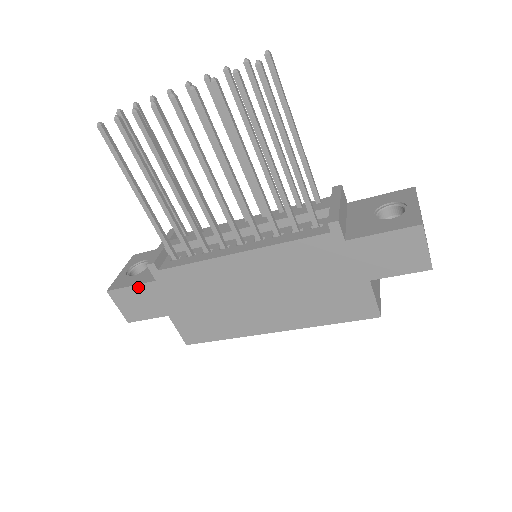
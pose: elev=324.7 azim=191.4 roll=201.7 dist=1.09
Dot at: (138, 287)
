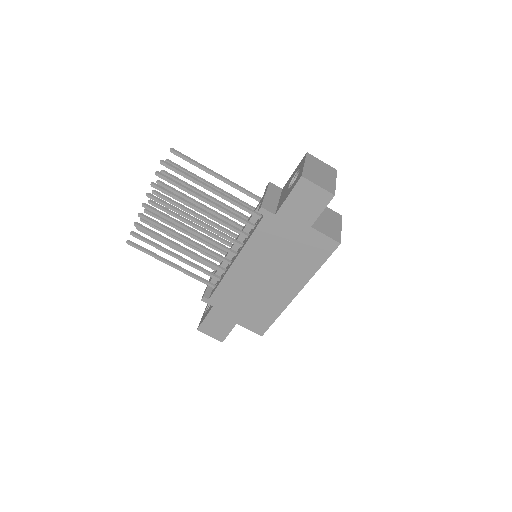
Dot at: (208, 316)
